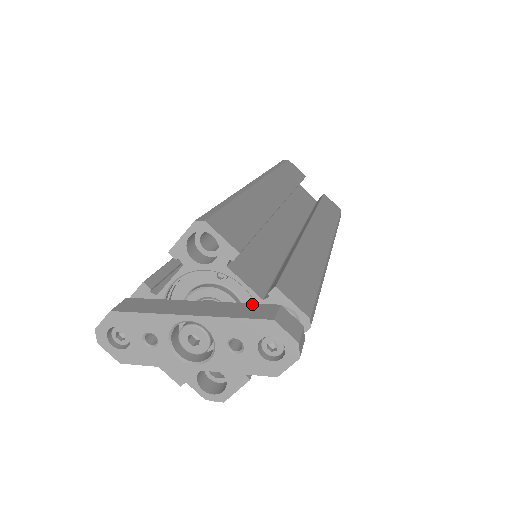
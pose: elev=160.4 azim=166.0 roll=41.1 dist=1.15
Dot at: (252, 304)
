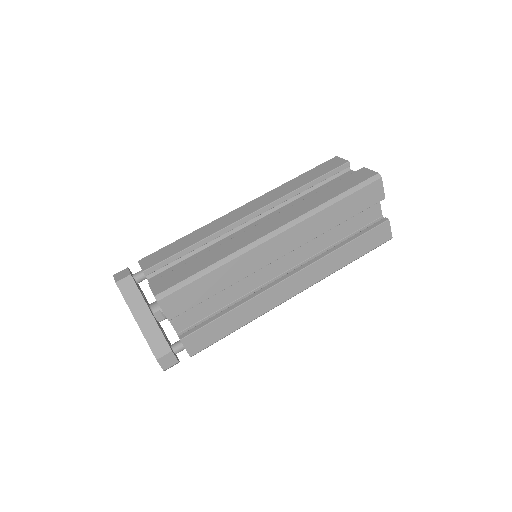
Dot at: (164, 338)
